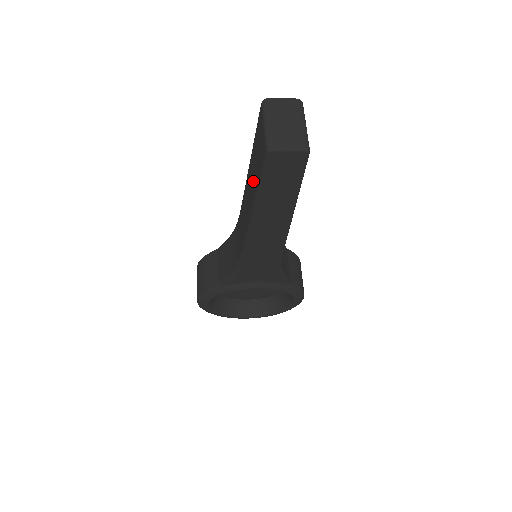
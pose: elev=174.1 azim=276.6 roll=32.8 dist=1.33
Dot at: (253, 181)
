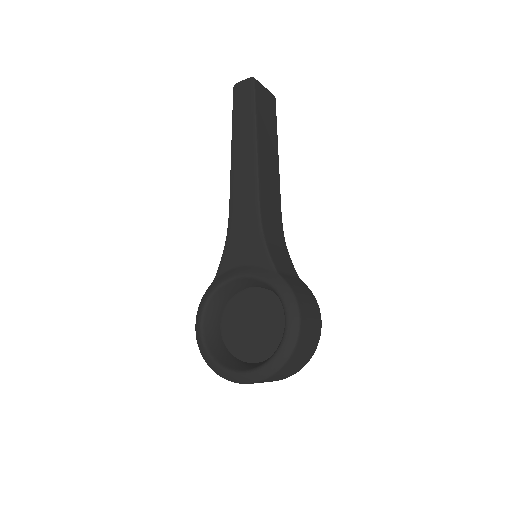
Dot at: occluded
